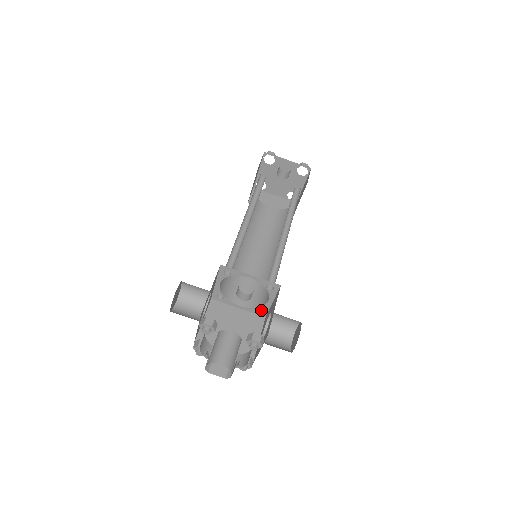
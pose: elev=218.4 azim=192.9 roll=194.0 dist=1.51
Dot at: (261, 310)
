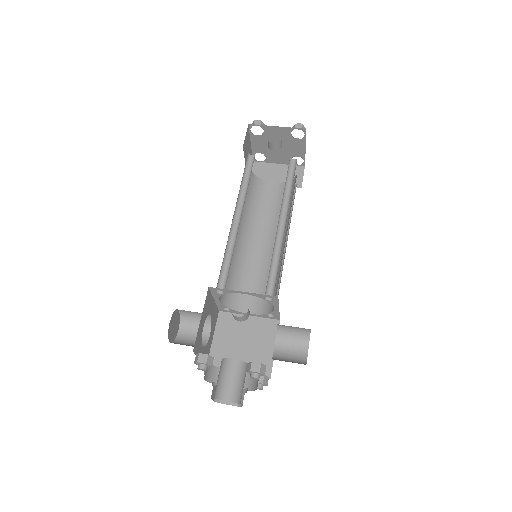
Dot at: occluded
